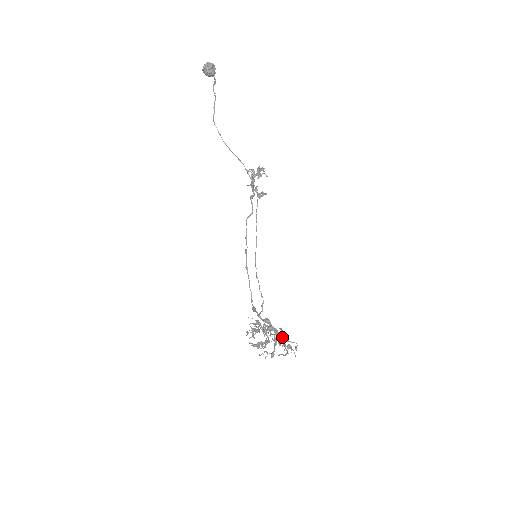
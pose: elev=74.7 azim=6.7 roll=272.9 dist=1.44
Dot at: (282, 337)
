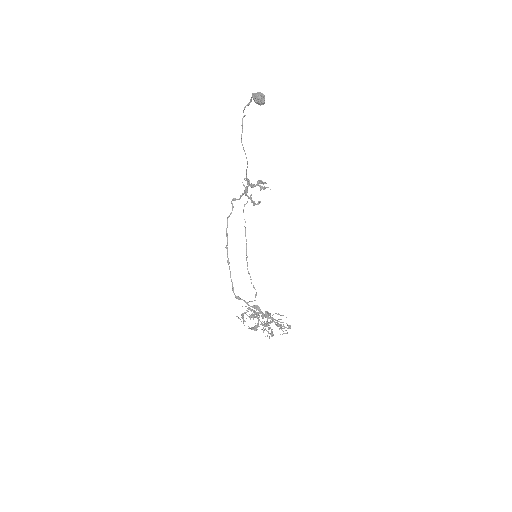
Dot at: occluded
